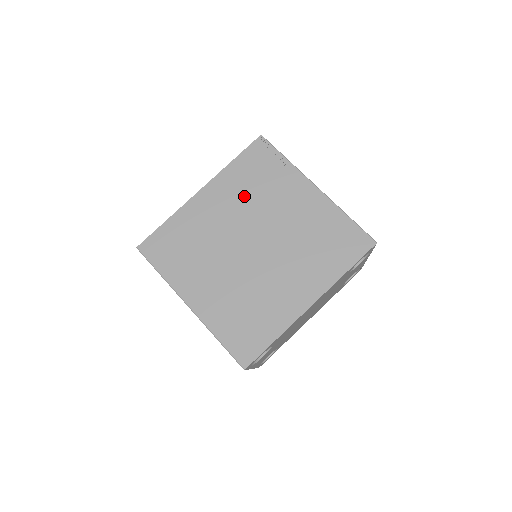
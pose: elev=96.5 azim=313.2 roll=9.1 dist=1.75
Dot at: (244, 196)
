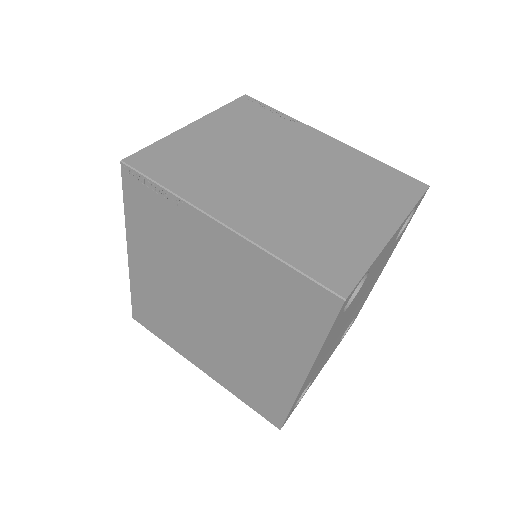
Dot at: (164, 254)
